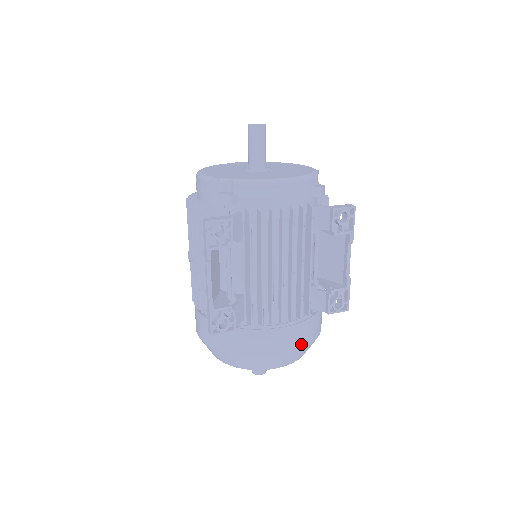
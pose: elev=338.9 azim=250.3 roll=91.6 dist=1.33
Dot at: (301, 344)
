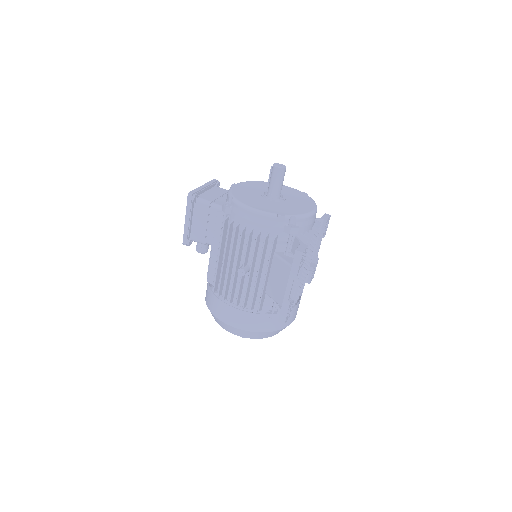
Dot at: occluded
